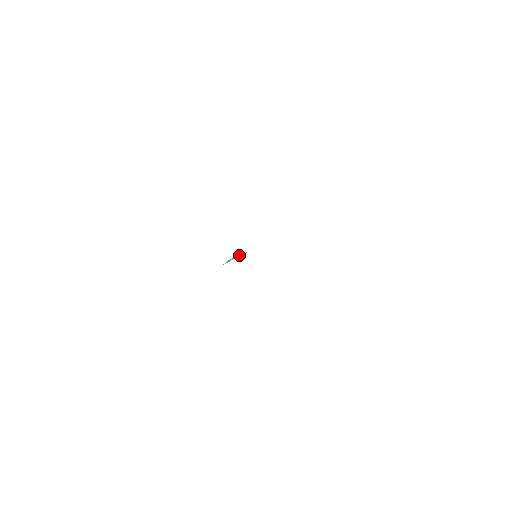
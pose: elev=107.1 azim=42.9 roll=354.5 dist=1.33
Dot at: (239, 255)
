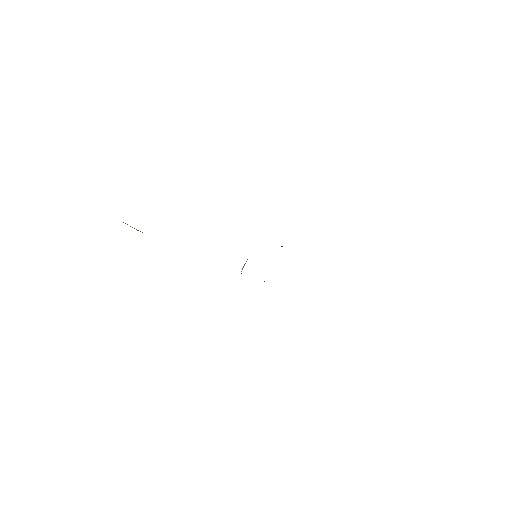
Dot at: (245, 263)
